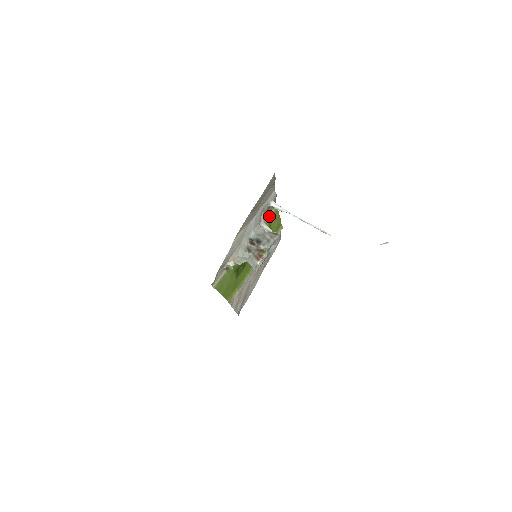
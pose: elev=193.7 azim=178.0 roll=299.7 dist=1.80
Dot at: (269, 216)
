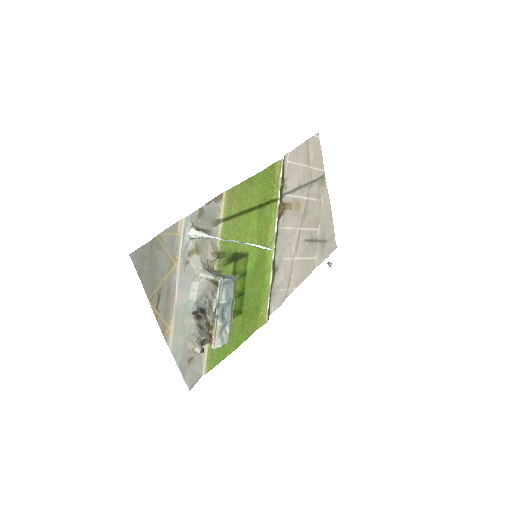
Dot at: (222, 218)
